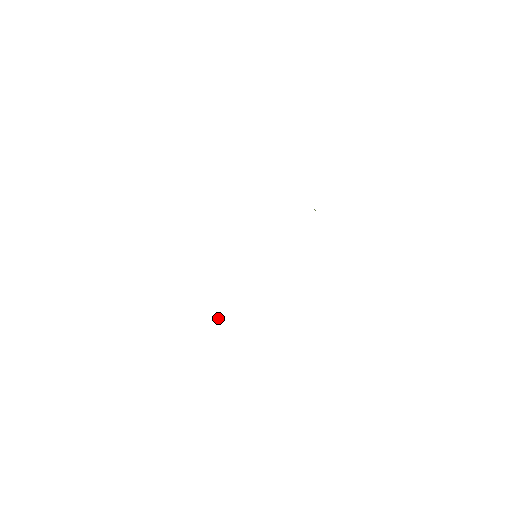
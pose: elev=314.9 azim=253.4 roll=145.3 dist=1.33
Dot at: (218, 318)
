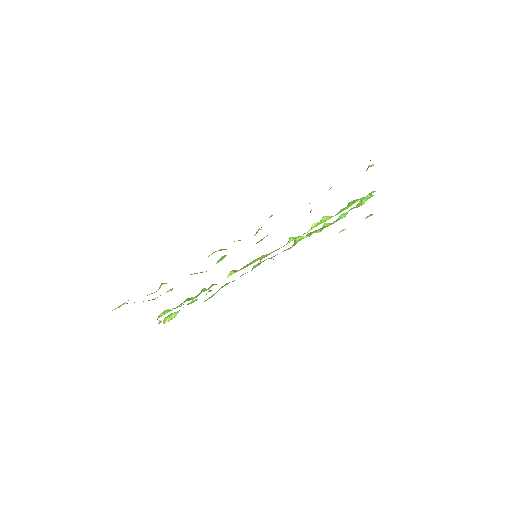
Dot at: (228, 283)
